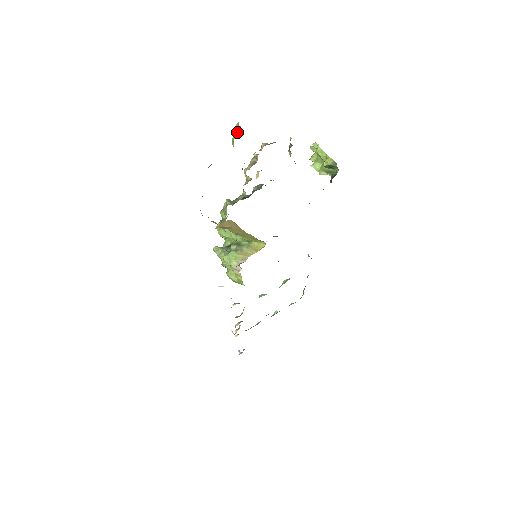
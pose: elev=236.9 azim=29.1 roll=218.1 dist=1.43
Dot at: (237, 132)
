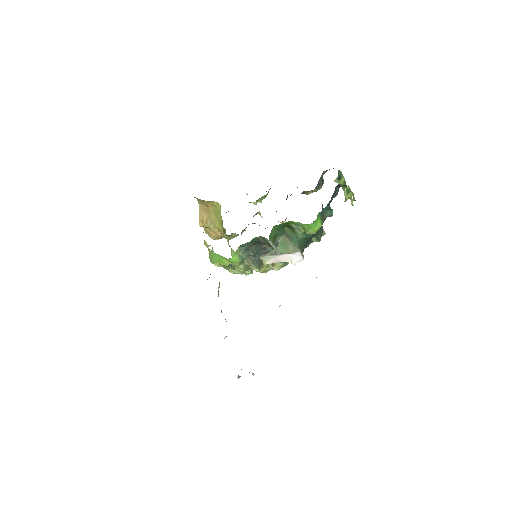
Dot at: occluded
